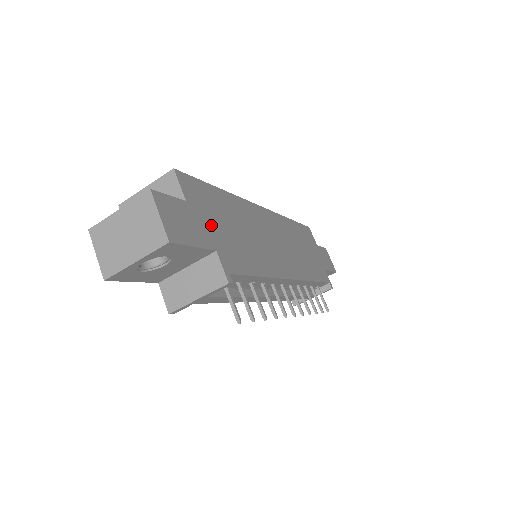
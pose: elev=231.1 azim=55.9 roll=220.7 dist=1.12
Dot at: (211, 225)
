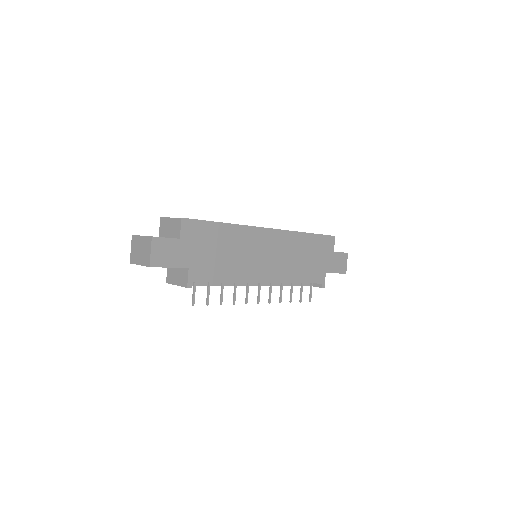
Dot at: (195, 252)
